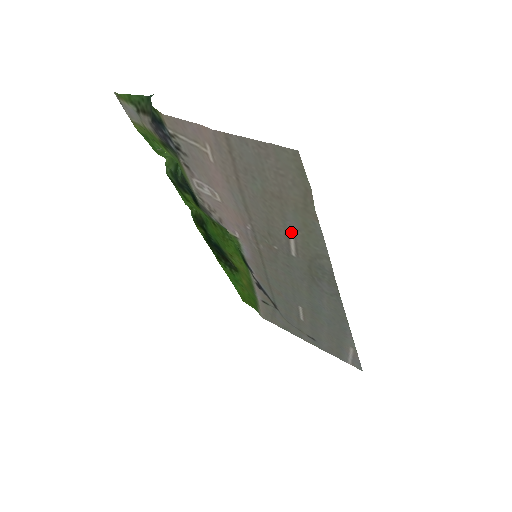
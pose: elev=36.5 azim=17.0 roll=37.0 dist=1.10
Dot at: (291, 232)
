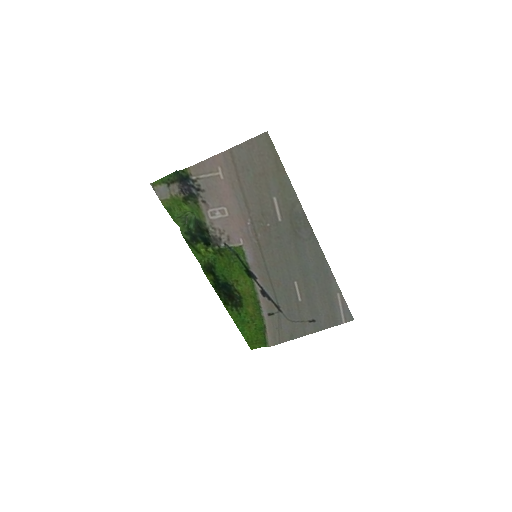
Dot at: (275, 198)
